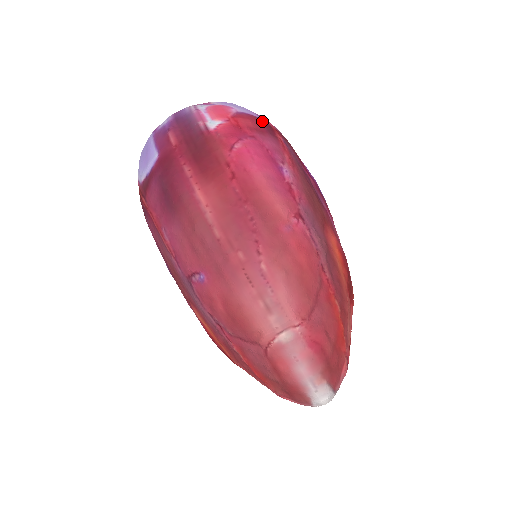
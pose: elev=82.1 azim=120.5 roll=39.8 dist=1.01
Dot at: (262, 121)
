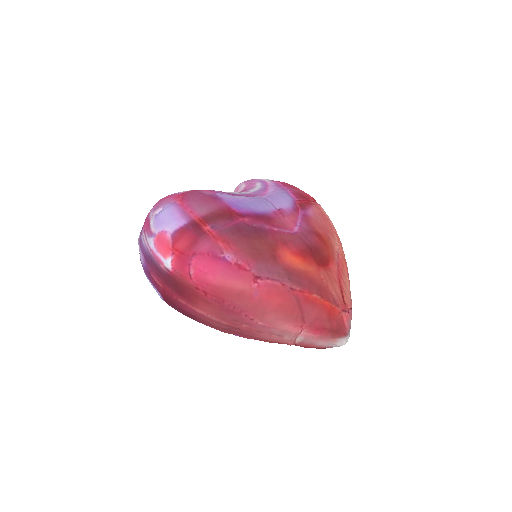
Dot at: (189, 227)
